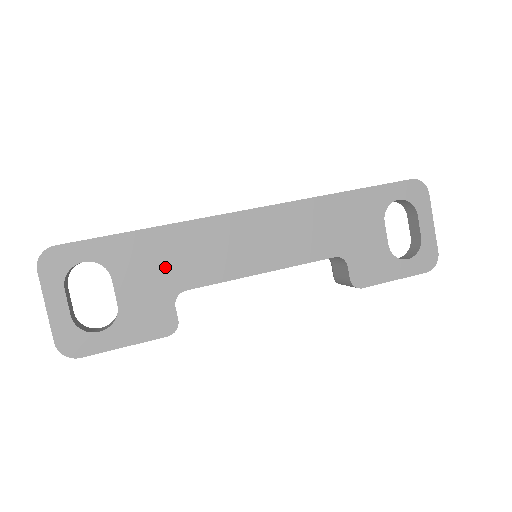
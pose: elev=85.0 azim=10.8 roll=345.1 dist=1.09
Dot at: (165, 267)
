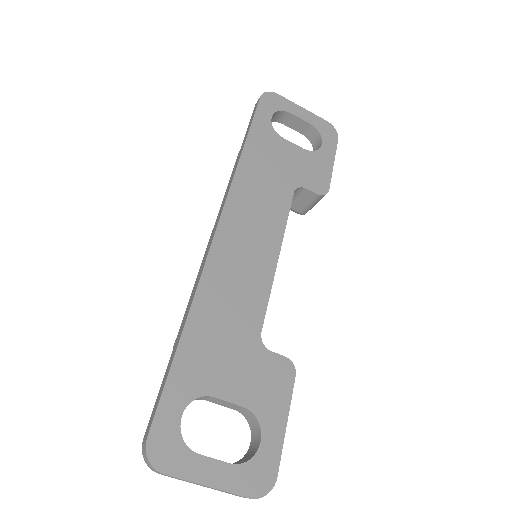
Dot at: (229, 338)
